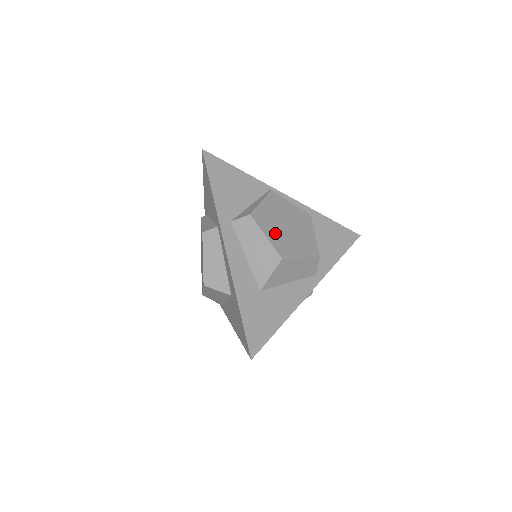
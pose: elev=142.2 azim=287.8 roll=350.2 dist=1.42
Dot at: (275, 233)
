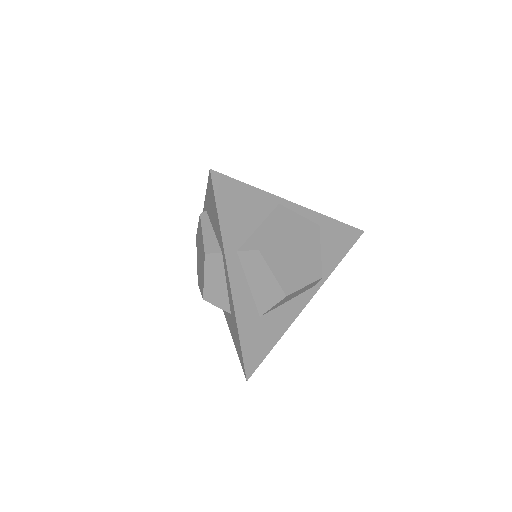
Dot at: (282, 265)
